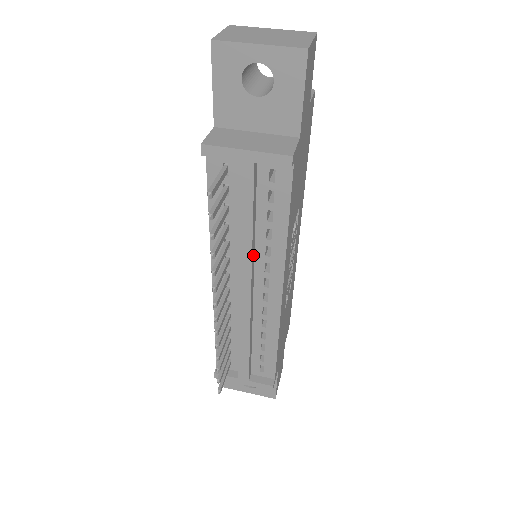
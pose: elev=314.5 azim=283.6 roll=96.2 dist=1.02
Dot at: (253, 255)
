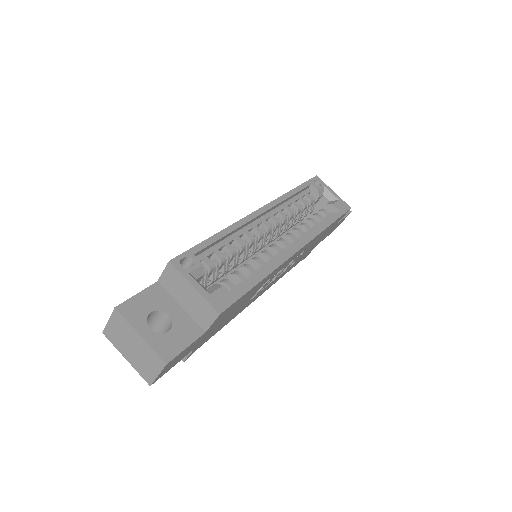
Dot at: occluded
